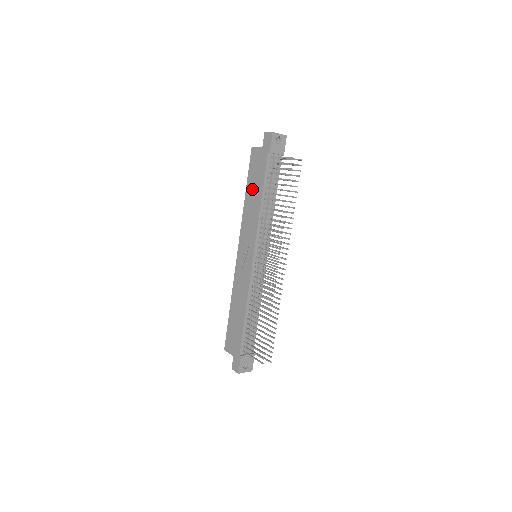
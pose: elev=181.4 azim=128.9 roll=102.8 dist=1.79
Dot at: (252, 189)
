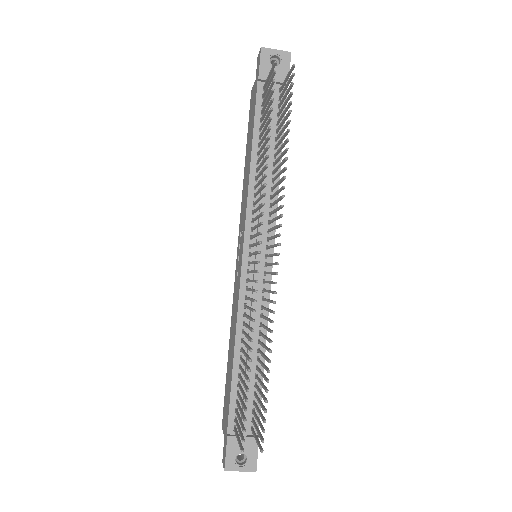
Dot at: (247, 149)
